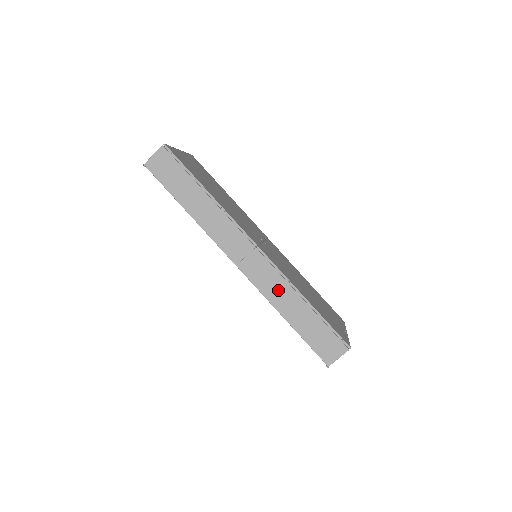
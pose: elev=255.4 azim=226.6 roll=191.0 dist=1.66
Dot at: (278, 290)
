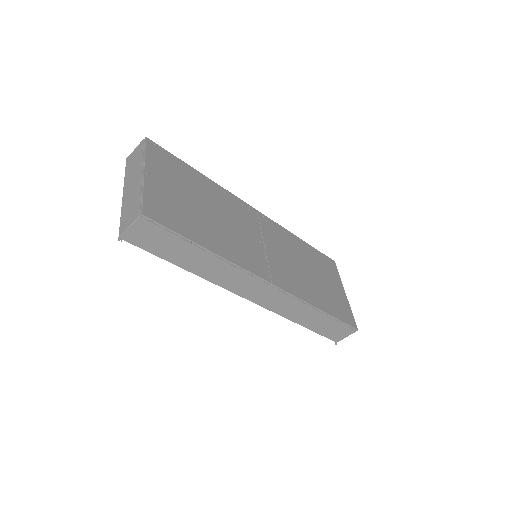
Dot at: (293, 309)
